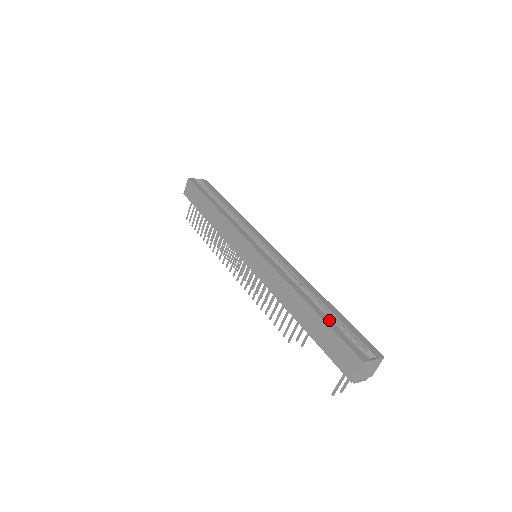
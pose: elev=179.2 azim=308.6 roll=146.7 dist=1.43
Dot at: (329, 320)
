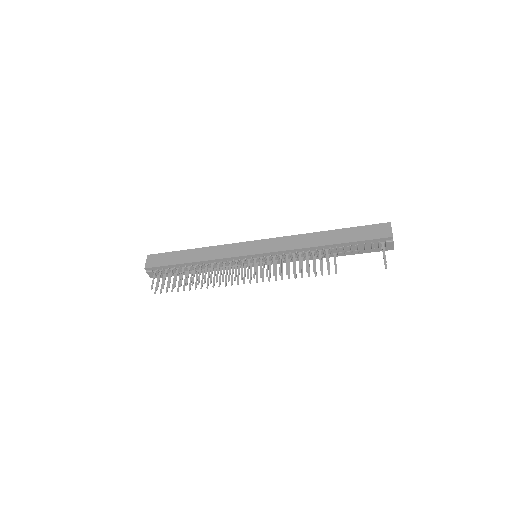
Dot at: occluded
